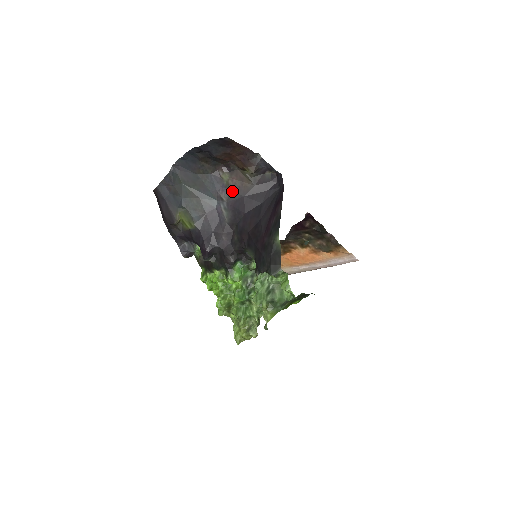
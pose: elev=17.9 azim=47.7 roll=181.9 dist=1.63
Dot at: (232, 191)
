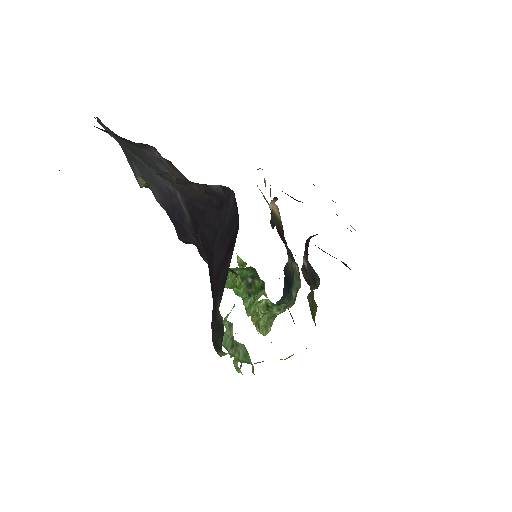
Dot at: occluded
